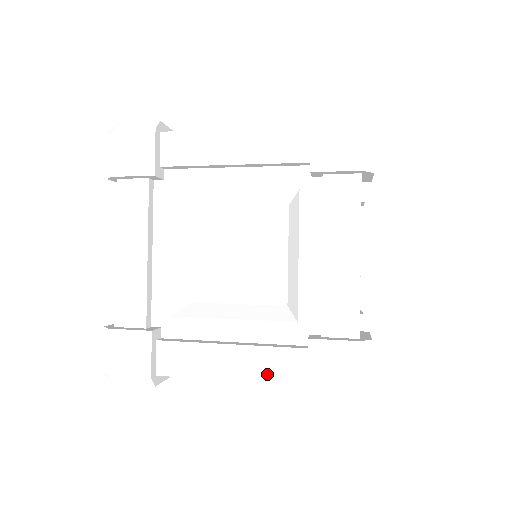
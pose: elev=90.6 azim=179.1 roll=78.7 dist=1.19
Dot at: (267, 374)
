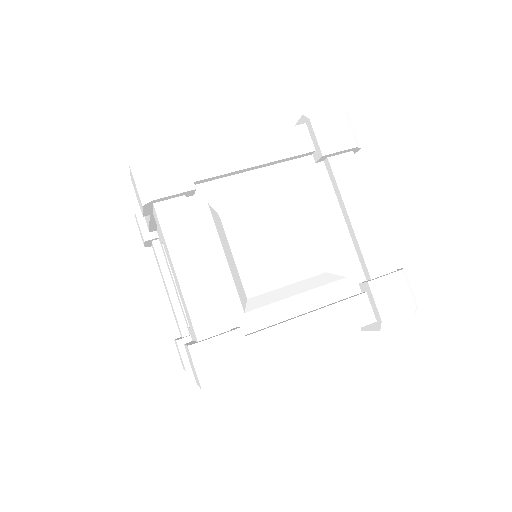
Dot at: (345, 325)
